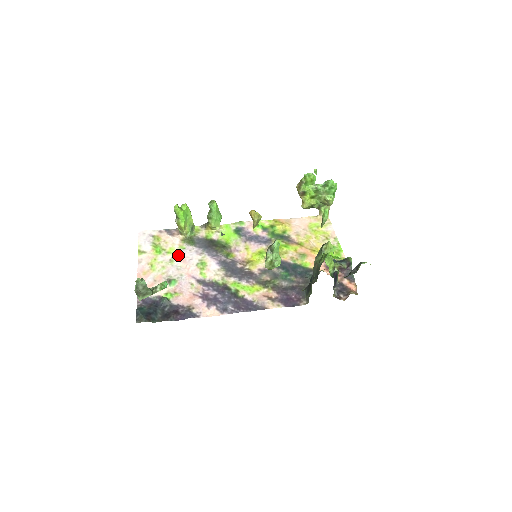
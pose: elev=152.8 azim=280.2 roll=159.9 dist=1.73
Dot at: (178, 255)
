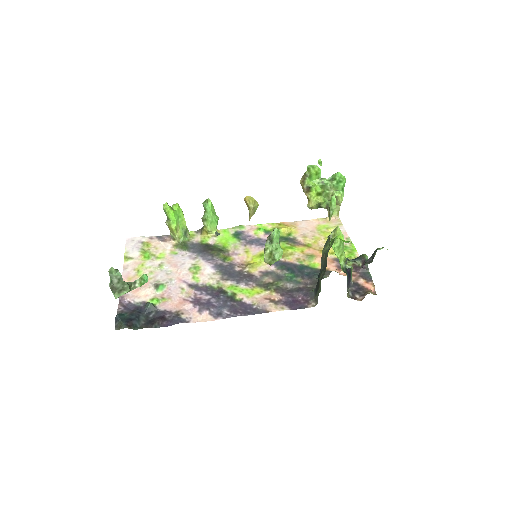
Dot at: (169, 260)
